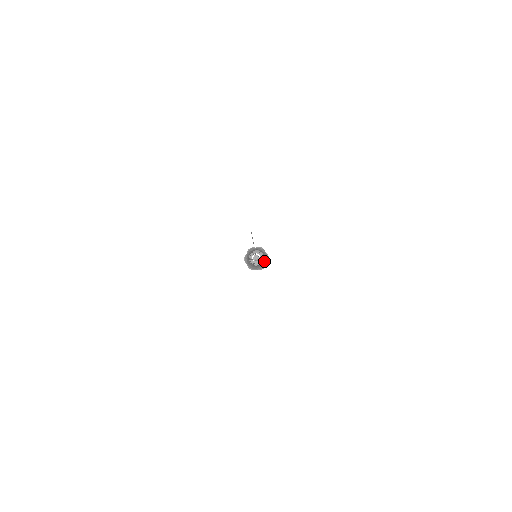
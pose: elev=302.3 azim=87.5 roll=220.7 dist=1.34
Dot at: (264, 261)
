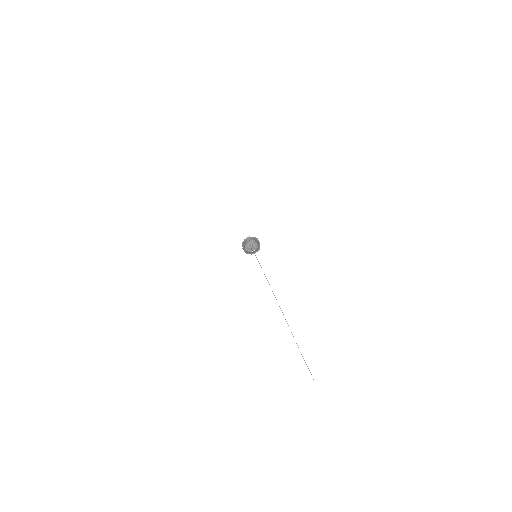
Dot at: occluded
